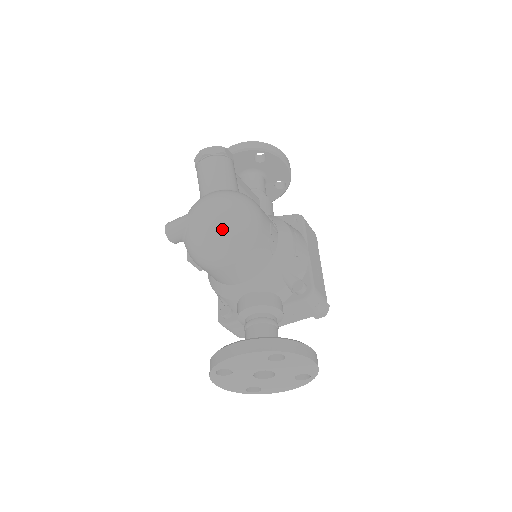
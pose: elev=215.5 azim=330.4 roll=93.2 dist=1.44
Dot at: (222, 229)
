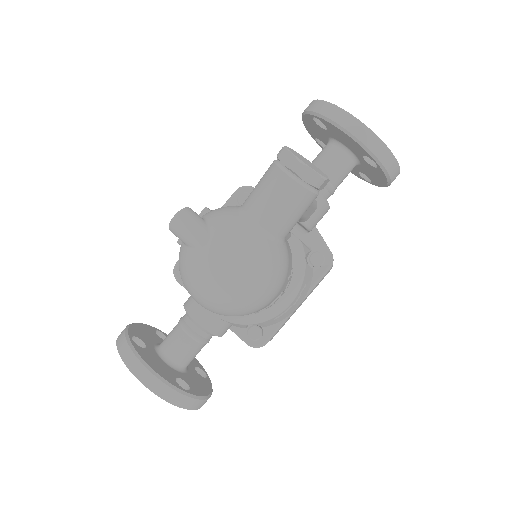
Dot at: (219, 299)
